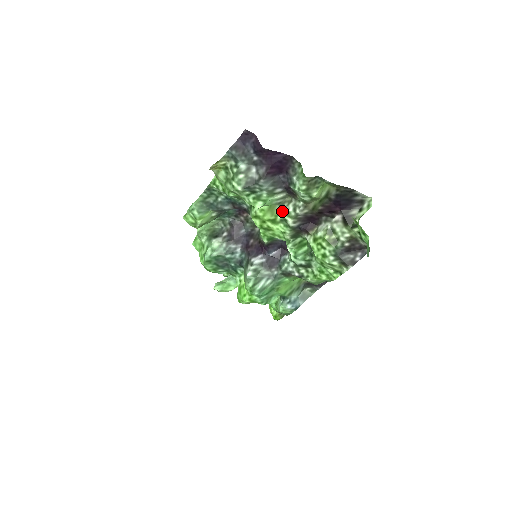
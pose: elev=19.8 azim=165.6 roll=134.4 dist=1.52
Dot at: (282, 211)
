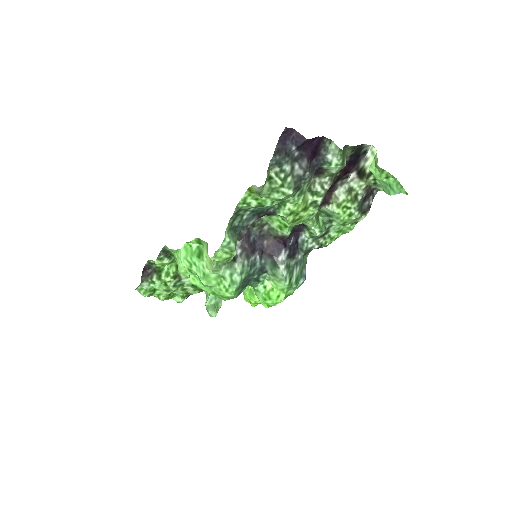
Dot at: (311, 195)
